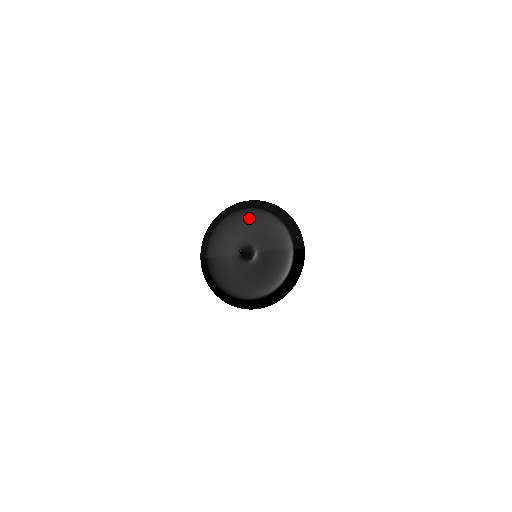
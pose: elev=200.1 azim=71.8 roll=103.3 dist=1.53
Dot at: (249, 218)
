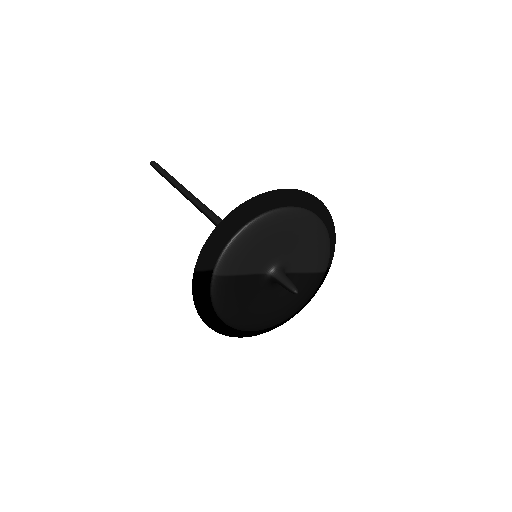
Dot at: (297, 225)
